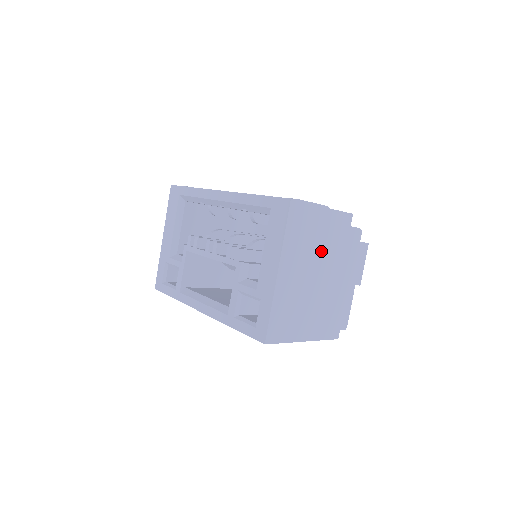
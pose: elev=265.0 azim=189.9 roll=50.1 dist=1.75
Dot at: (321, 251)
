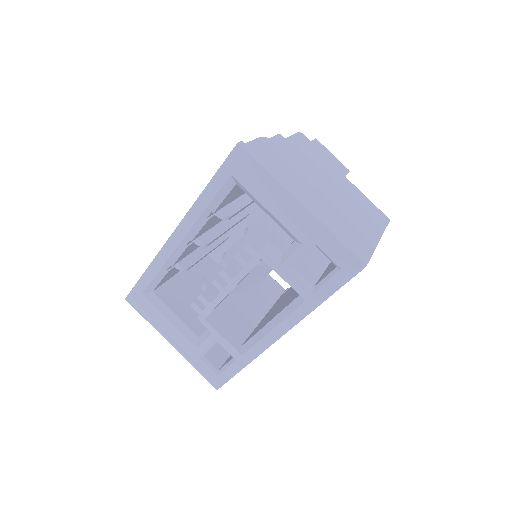
Dot at: (302, 166)
